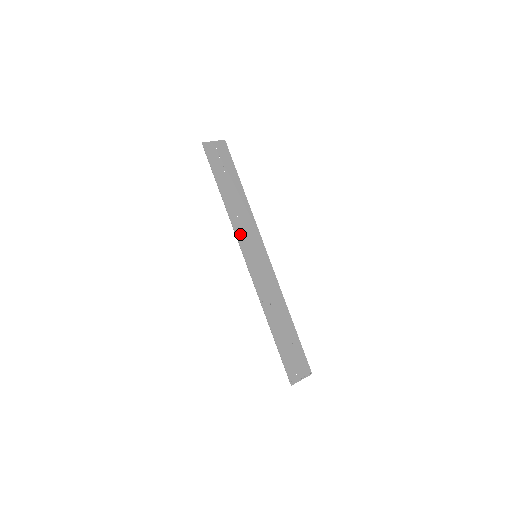
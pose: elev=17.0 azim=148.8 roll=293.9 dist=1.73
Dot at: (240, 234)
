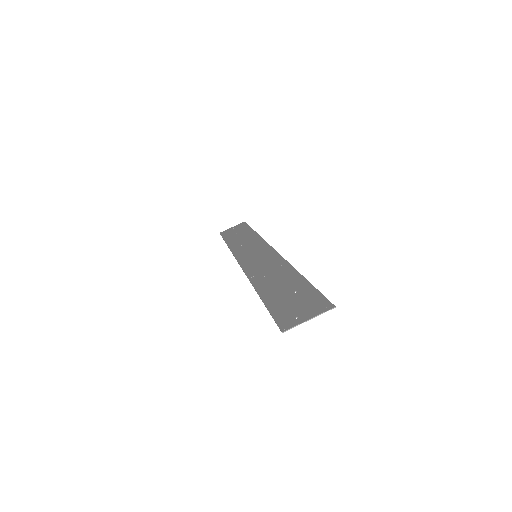
Dot at: (240, 253)
